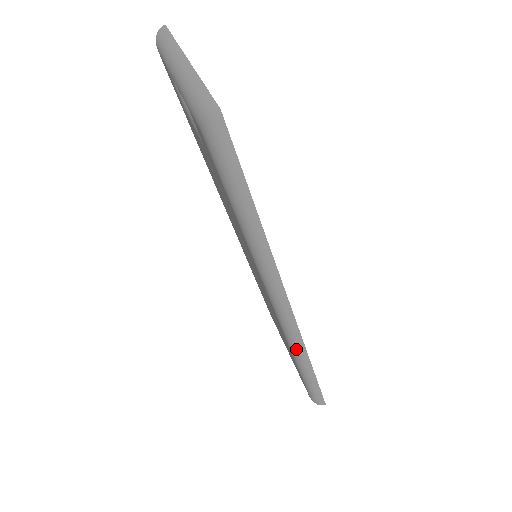
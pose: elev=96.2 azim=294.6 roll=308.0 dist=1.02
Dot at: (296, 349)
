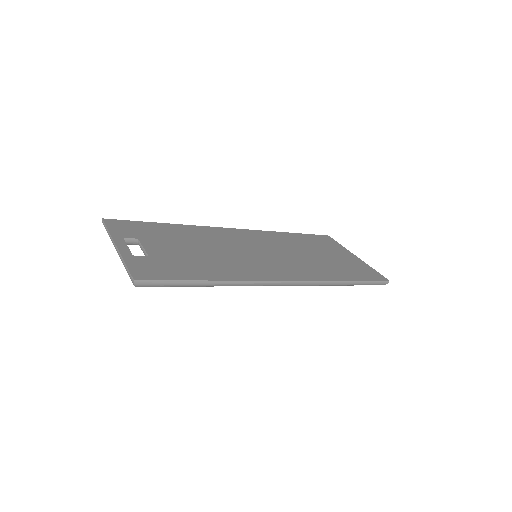
Dot at: (319, 285)
